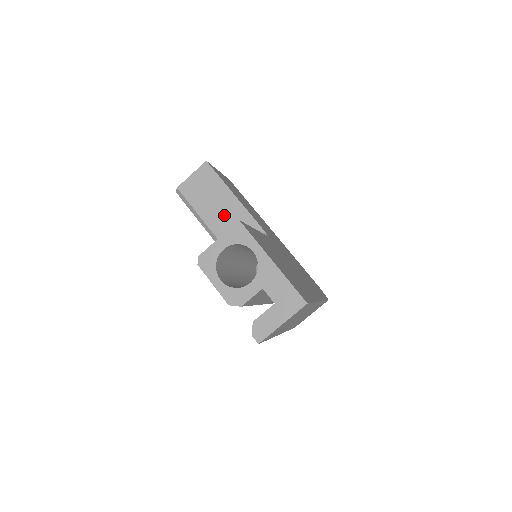
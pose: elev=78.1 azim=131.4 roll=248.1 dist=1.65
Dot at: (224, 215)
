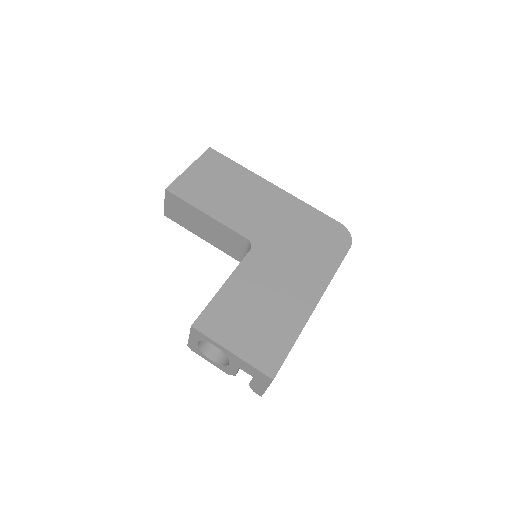
Dot at: (210, 231)
